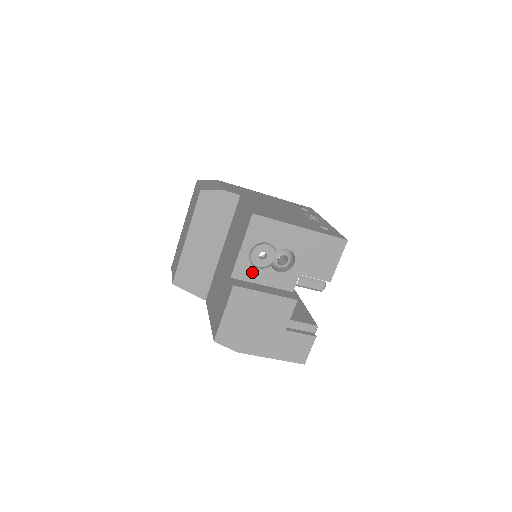
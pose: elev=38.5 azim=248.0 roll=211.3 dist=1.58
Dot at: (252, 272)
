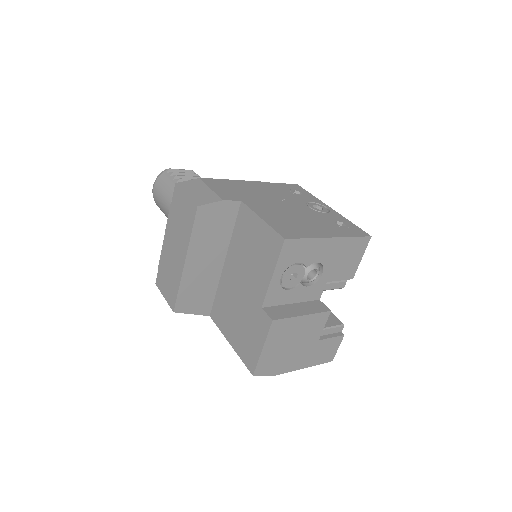
Dot at: (282, 295)
